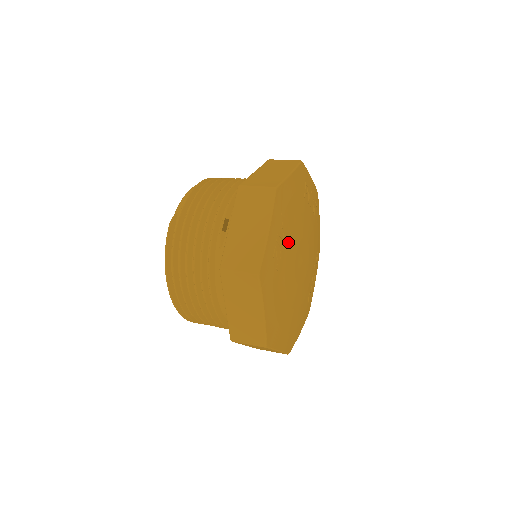
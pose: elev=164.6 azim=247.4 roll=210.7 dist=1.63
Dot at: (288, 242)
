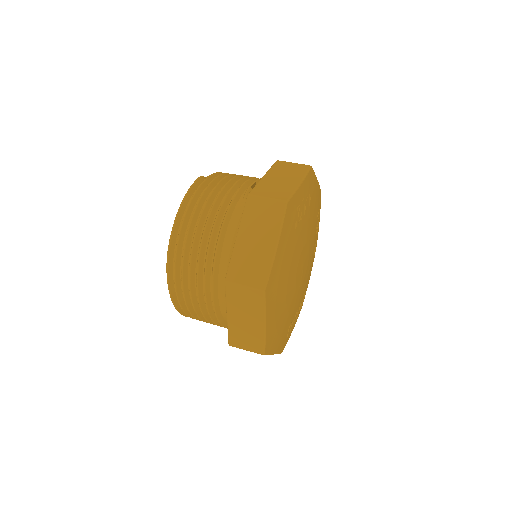
Dot at: (305, 221)
